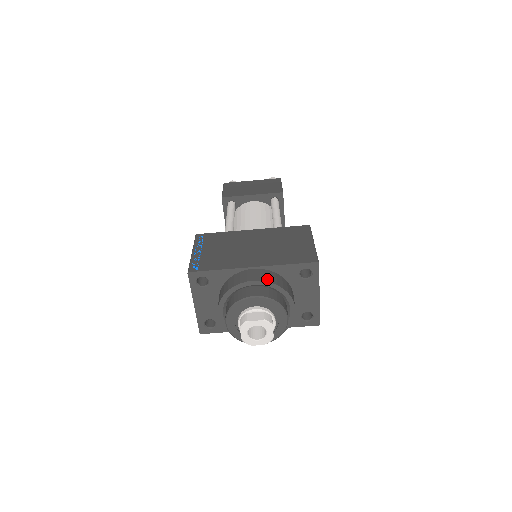
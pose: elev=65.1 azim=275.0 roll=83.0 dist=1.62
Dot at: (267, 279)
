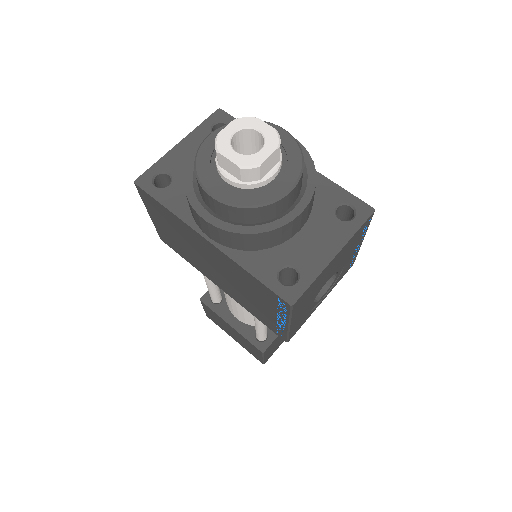
Dot at: (306, 153)
